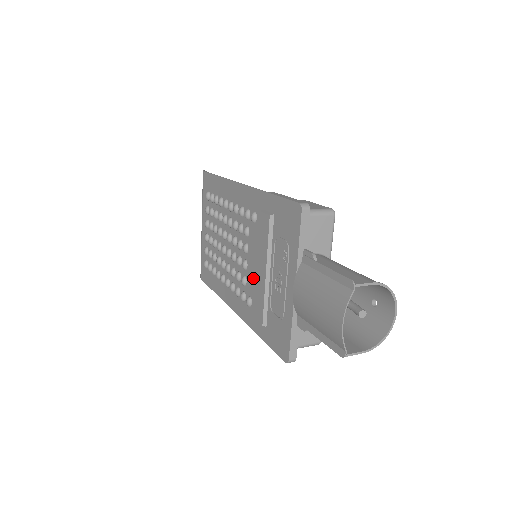
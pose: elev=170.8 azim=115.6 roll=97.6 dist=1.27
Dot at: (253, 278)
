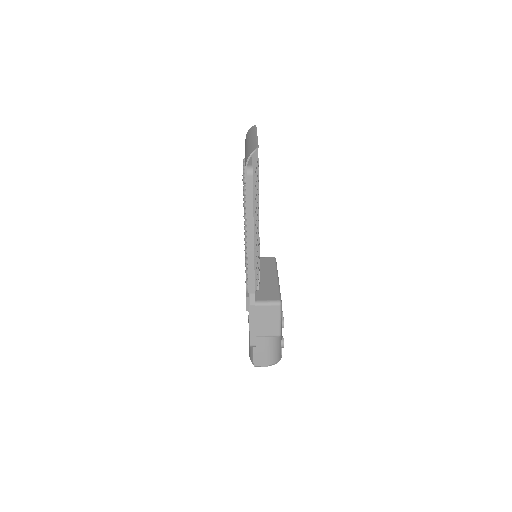
Dot at: occluded
